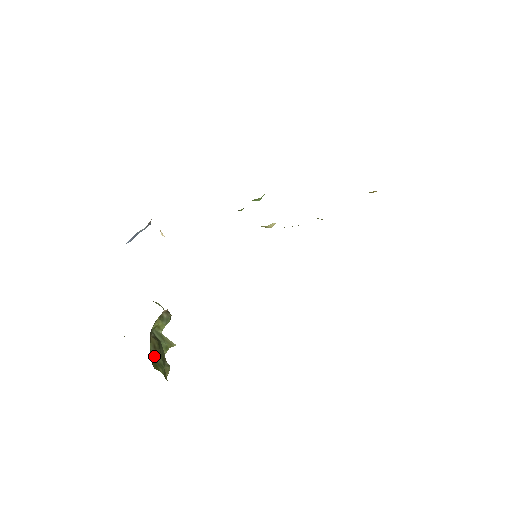
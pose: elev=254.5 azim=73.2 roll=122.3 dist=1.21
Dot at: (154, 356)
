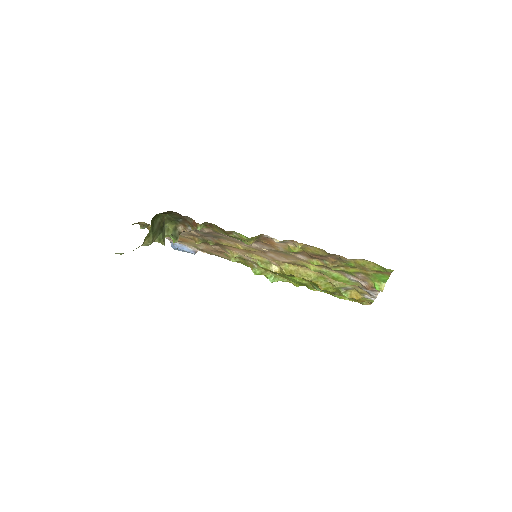
Dot at: (156, 223)
